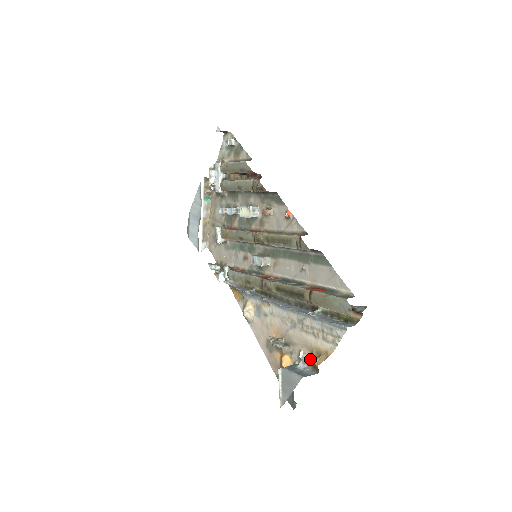
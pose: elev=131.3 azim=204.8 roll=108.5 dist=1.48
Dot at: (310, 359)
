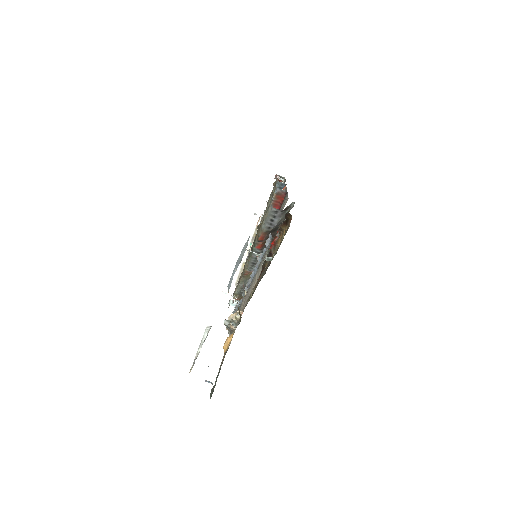
Dot at: occluded
